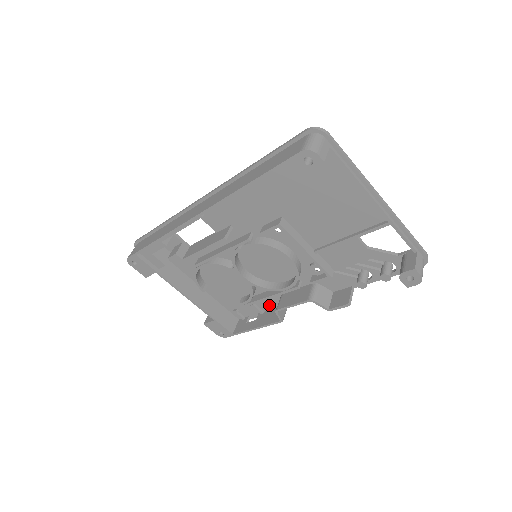
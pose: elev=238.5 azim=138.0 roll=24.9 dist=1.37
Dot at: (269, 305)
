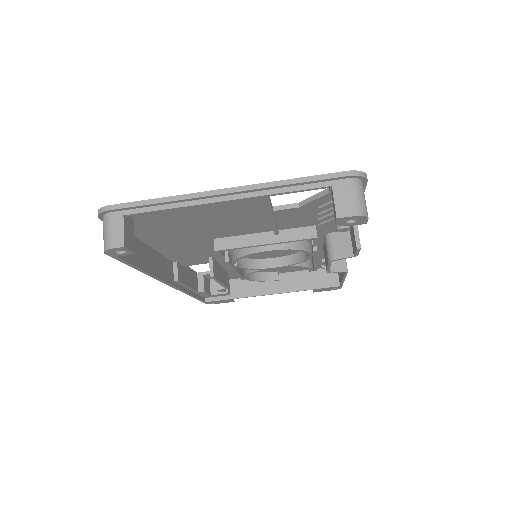
Dot at: occluded
